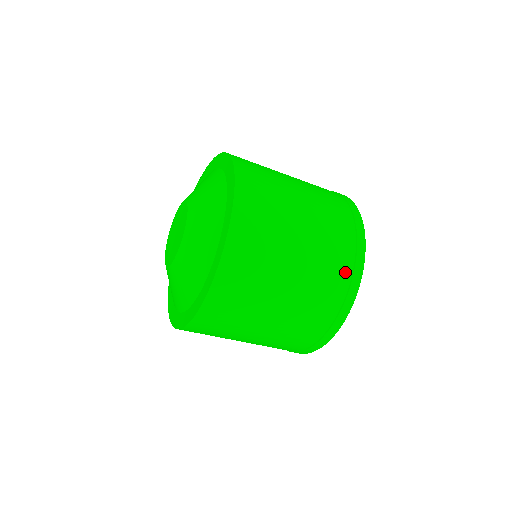
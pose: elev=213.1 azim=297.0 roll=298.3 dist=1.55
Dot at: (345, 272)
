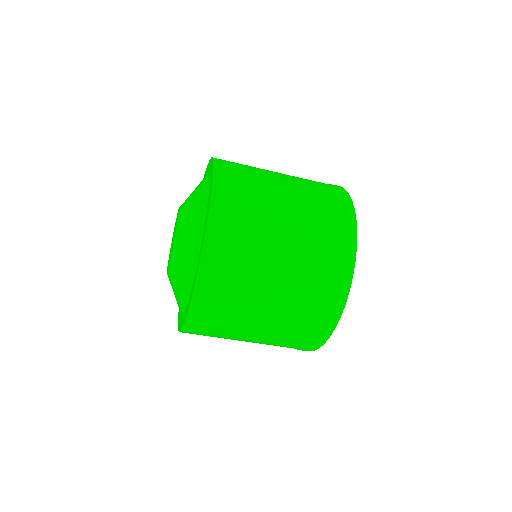
Dot at: (332, 278)
